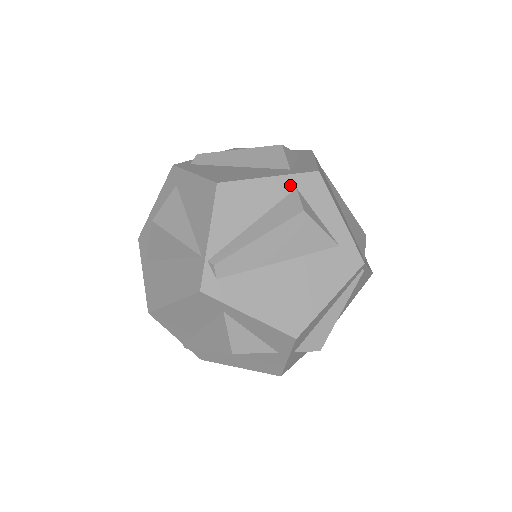
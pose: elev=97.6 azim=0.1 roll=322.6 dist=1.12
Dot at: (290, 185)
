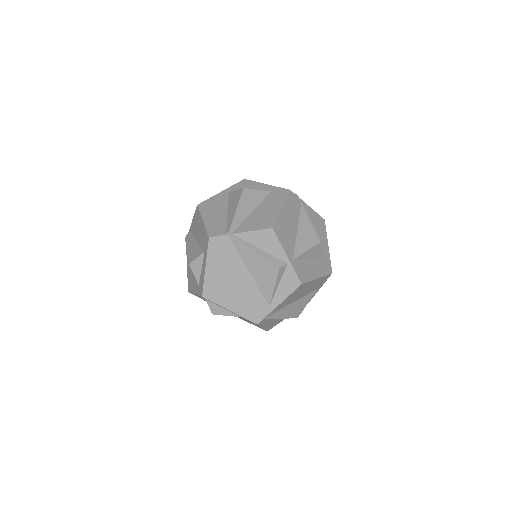
Dot at: (203, 298)
